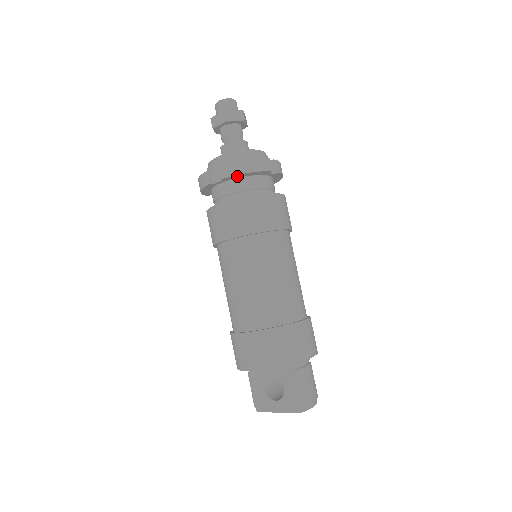
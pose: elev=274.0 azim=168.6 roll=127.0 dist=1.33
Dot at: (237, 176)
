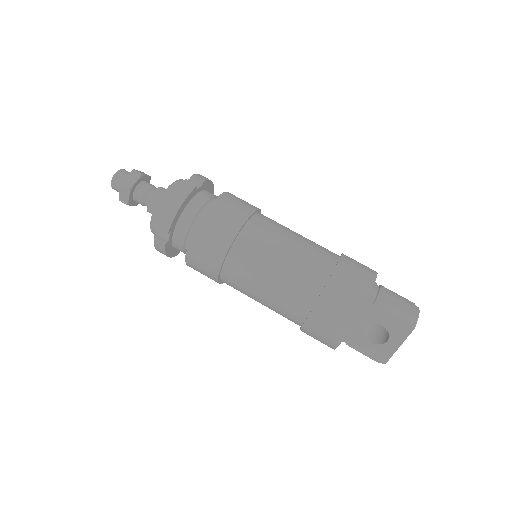
Dot at: (177, 217)
